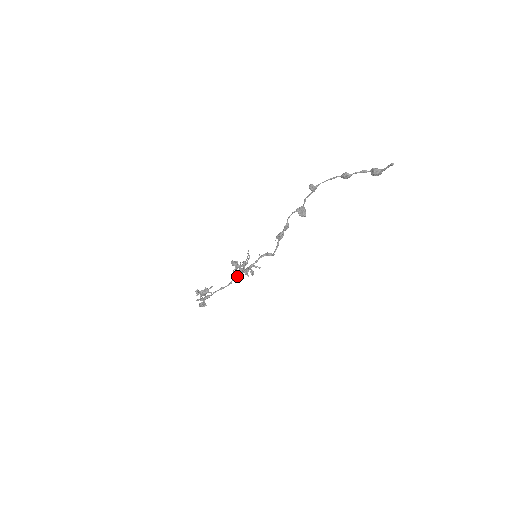
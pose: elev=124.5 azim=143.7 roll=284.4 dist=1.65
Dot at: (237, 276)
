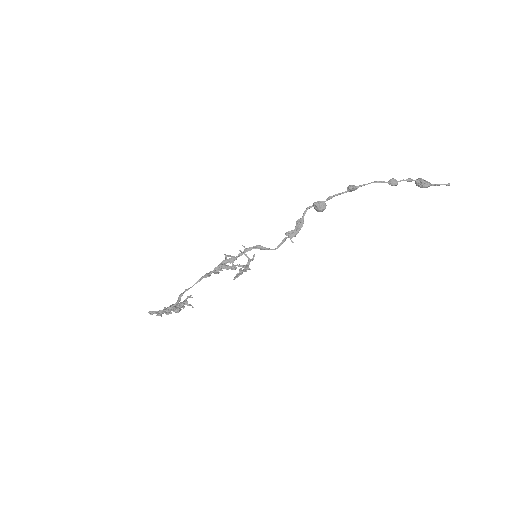
Dot at: occluded
